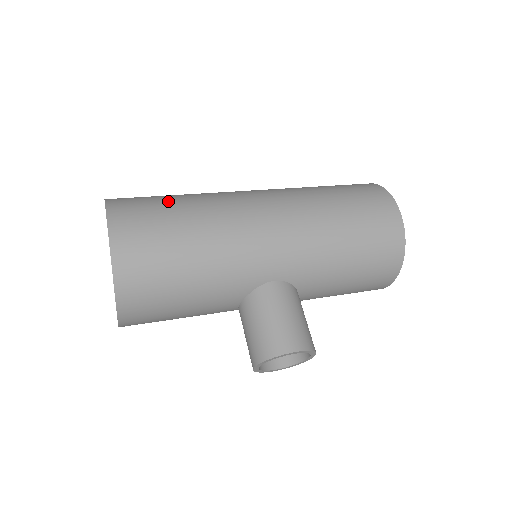
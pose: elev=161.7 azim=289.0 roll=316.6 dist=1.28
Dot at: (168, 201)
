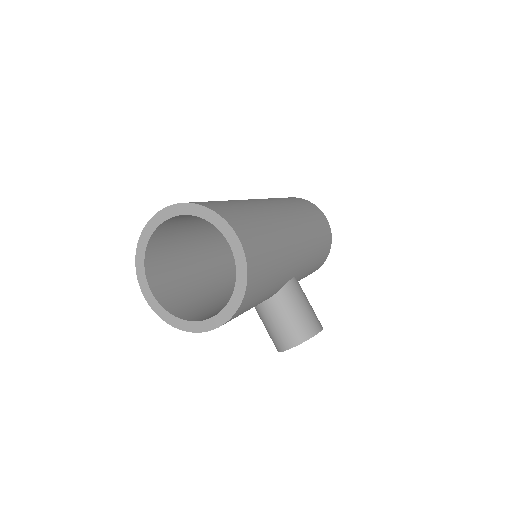
Dot at: (243, 209)
